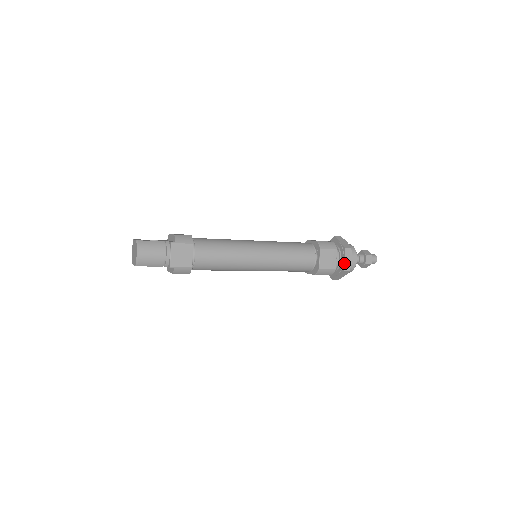
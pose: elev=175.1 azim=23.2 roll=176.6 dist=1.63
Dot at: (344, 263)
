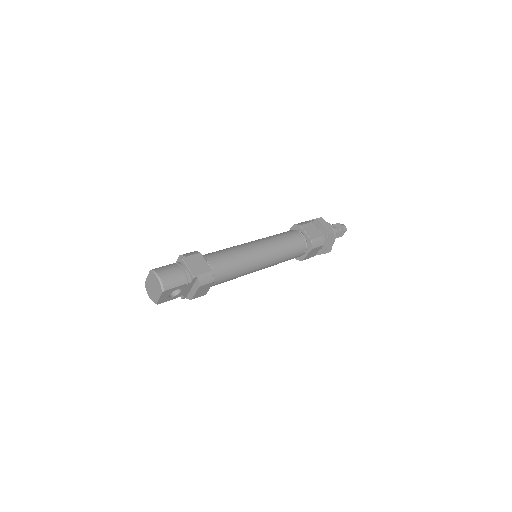
Dot at: (325, 228)
